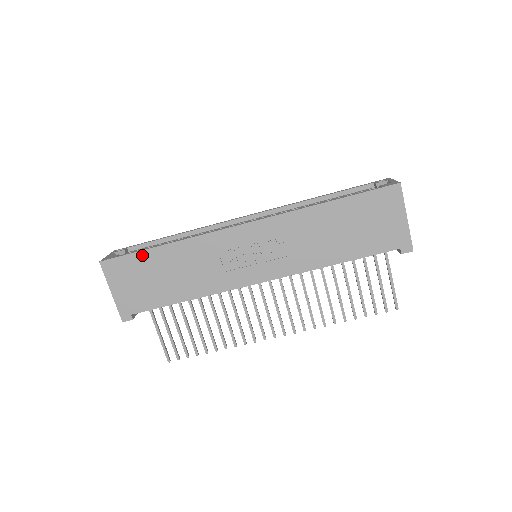
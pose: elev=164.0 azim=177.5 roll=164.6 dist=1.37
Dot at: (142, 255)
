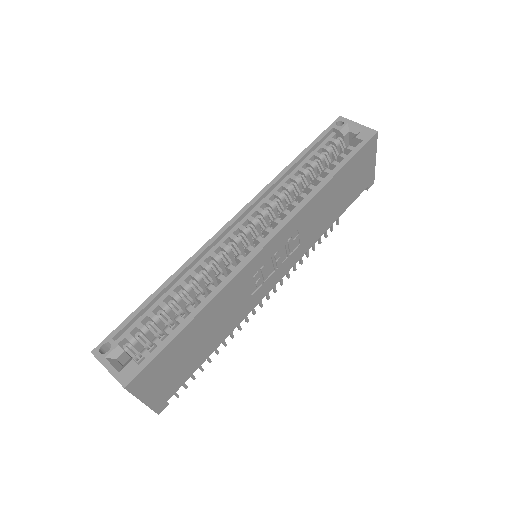
Dot at: (174, 343)
